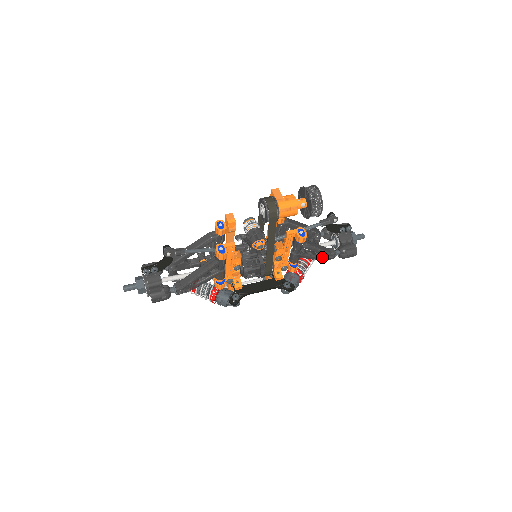
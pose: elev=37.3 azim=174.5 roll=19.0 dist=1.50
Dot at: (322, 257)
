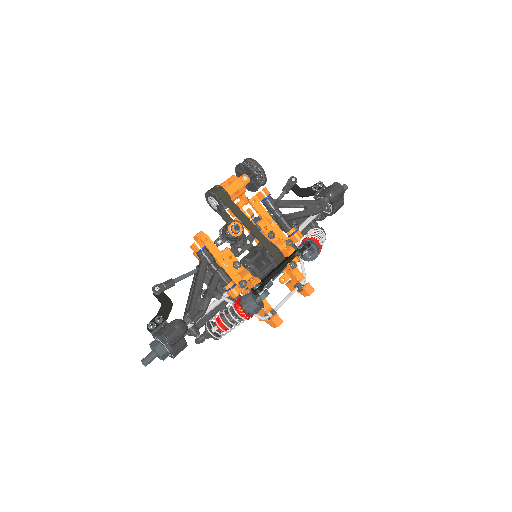
Dot at: (312, 208)
